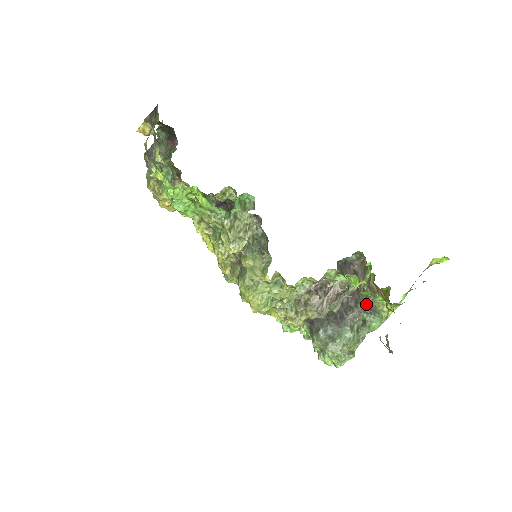
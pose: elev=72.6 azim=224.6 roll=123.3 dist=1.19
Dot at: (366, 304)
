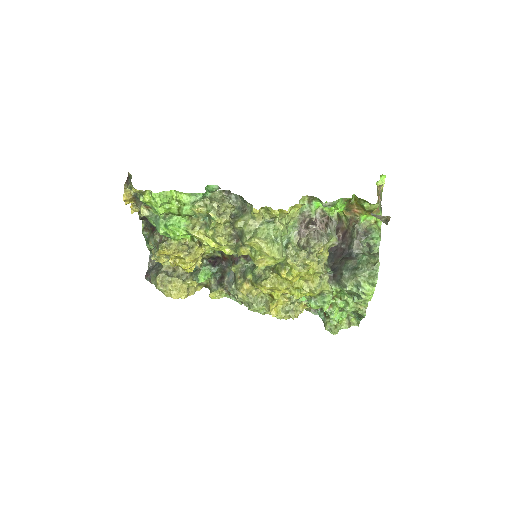
Dot at: (357, 230)
